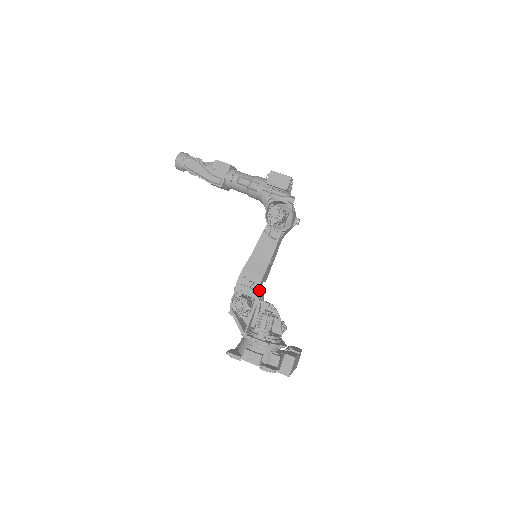
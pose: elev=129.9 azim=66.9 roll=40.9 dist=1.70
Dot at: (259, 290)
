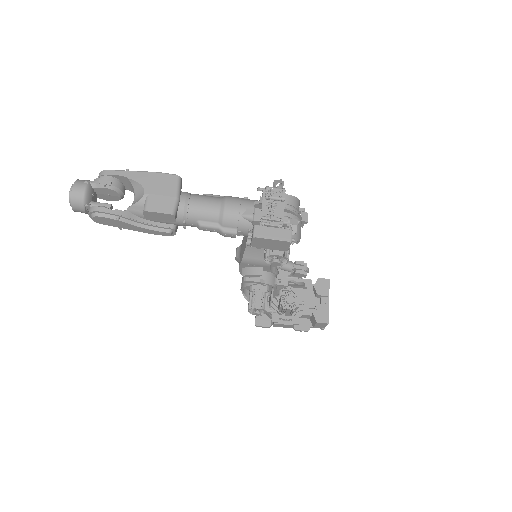
Dot at: (270, 271)
